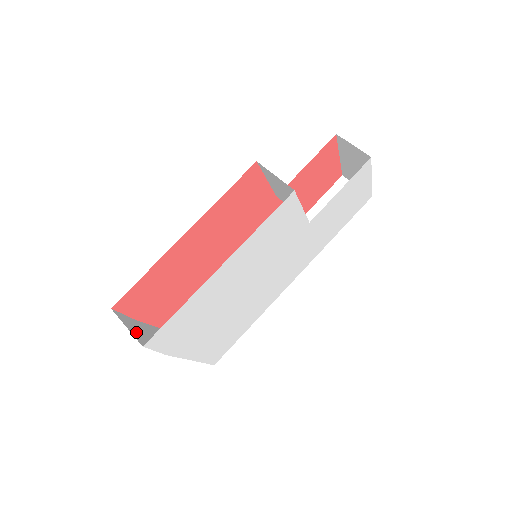
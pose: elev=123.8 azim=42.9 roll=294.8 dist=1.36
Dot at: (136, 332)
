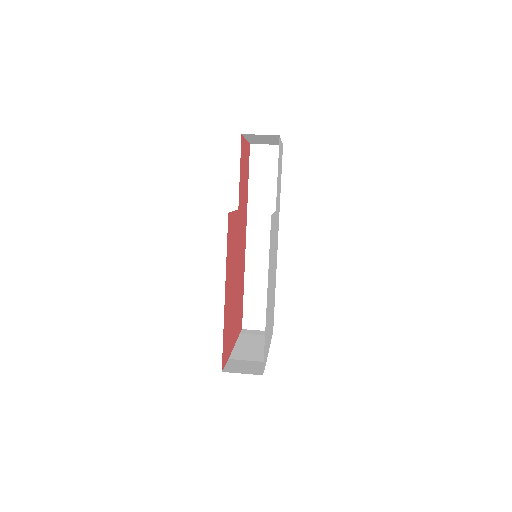
Dot at: (246, 369)
